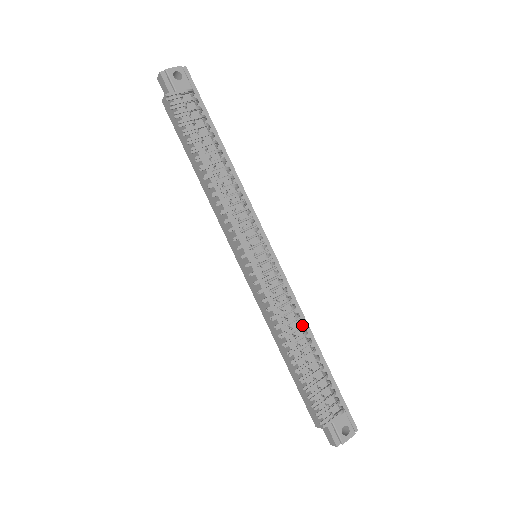
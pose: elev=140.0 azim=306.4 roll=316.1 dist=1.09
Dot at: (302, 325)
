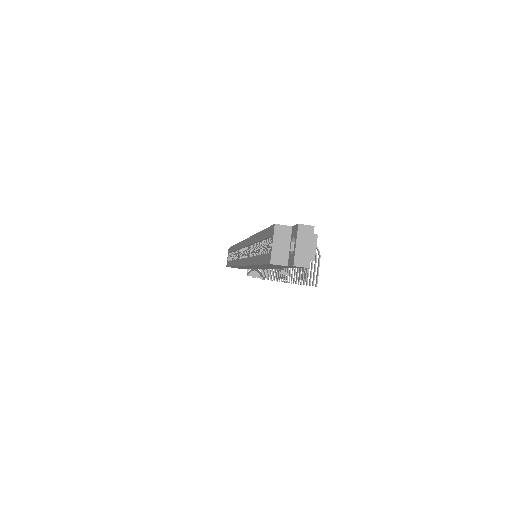
Dot at: occluded
